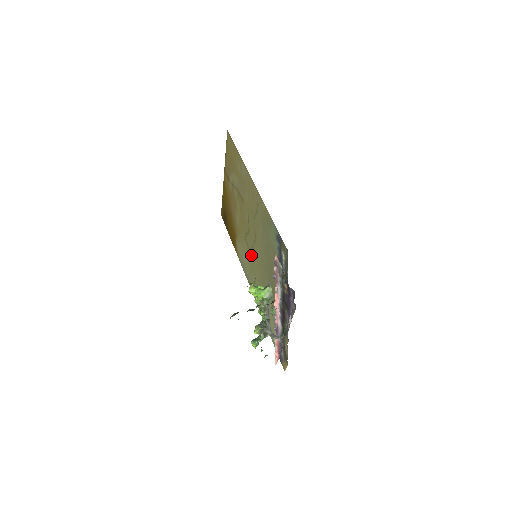
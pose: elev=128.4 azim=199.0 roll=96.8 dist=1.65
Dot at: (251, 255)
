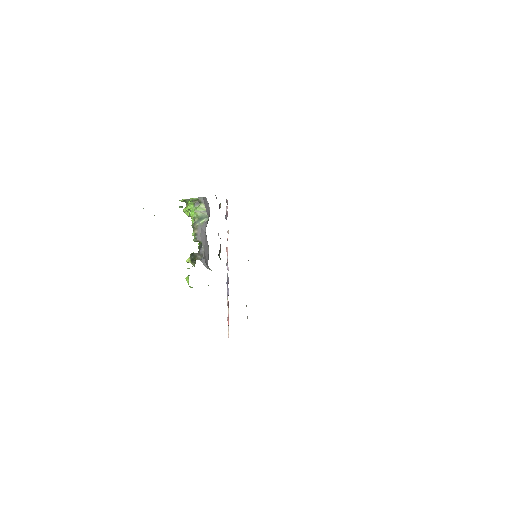
Dot at: occluded
